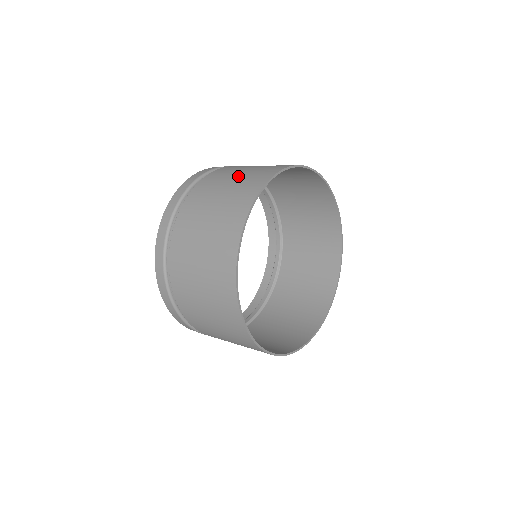
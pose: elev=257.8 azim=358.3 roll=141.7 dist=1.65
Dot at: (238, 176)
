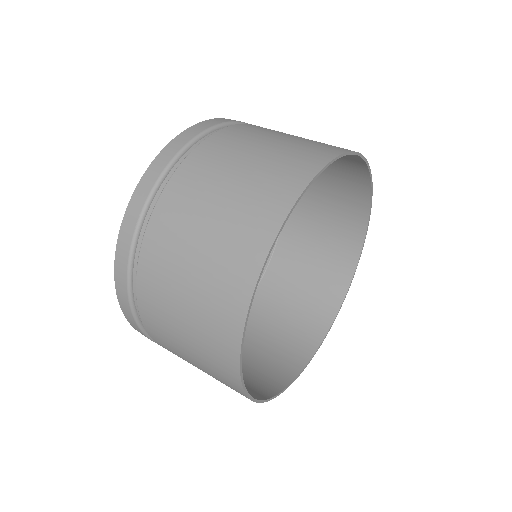
Dot at: (219, 210)
